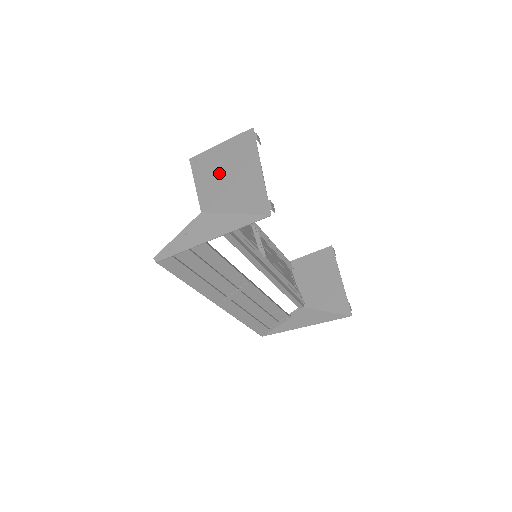
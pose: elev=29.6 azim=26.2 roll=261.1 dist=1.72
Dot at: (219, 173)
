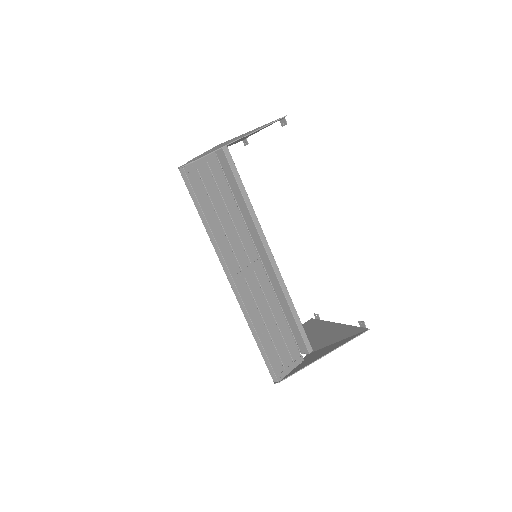
Dot at: occluded
